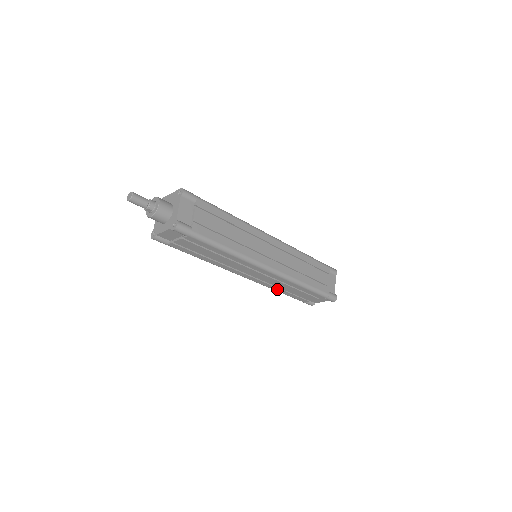
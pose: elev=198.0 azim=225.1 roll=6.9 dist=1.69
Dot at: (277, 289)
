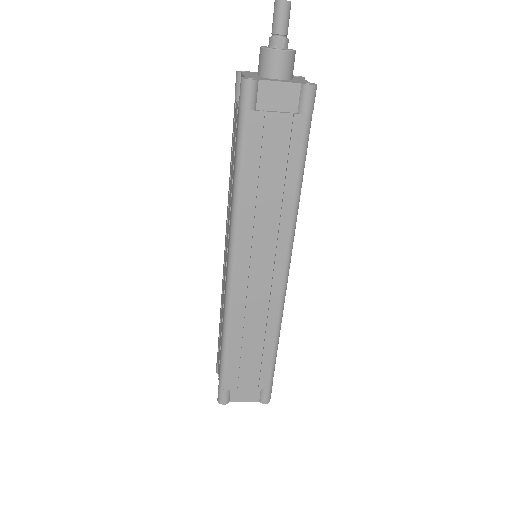
Dot at: (235, 332)
